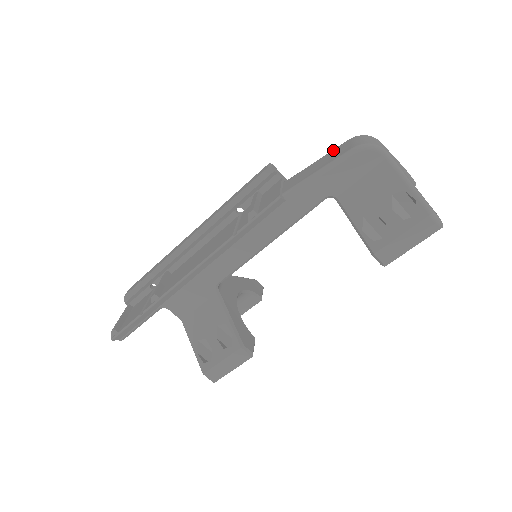
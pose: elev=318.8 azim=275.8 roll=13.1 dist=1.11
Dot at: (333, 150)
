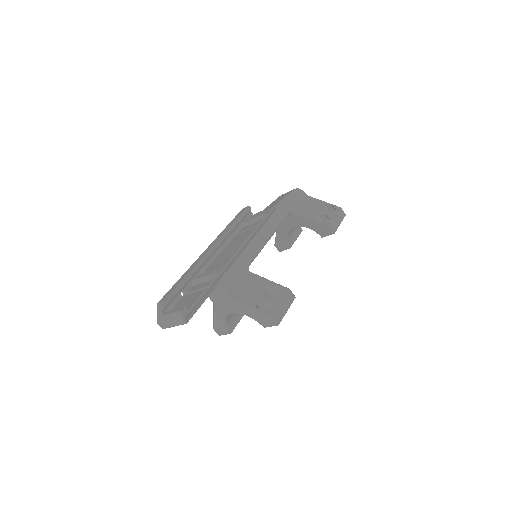
Dot at: occluded
